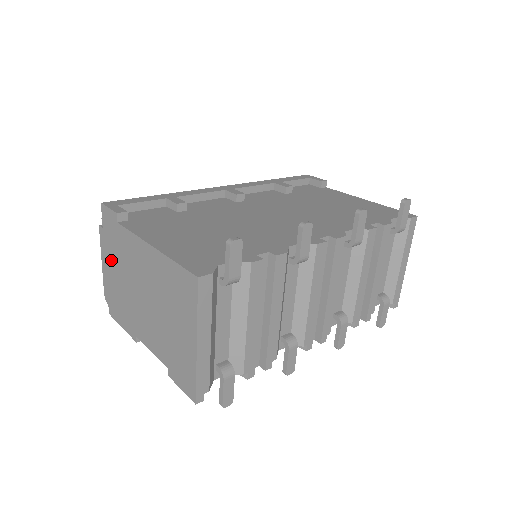
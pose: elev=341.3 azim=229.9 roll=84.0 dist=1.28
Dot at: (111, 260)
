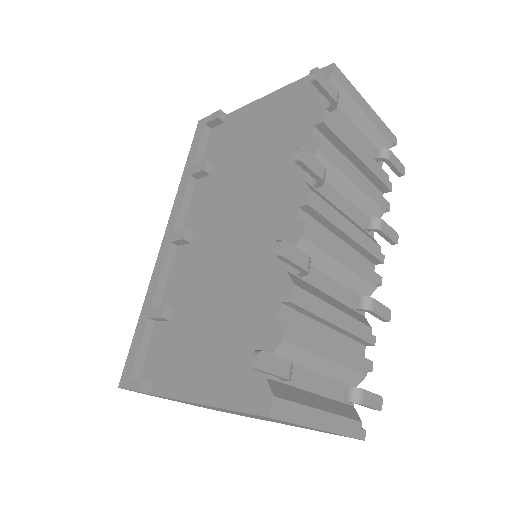
Dot at: occluded
